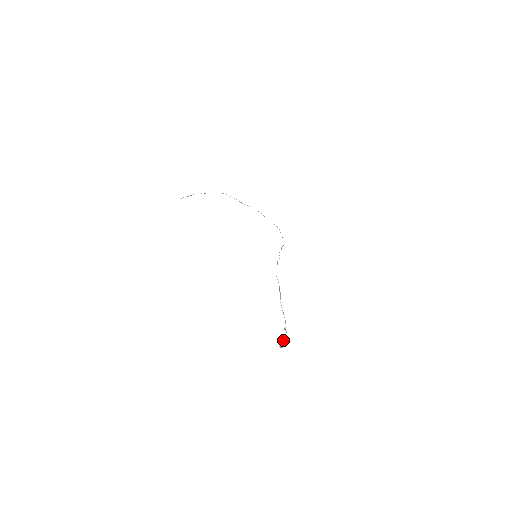
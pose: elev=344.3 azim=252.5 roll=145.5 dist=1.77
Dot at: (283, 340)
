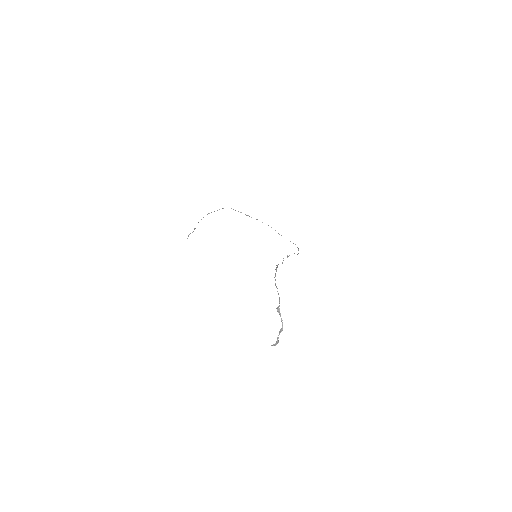
Dot at: occluded
